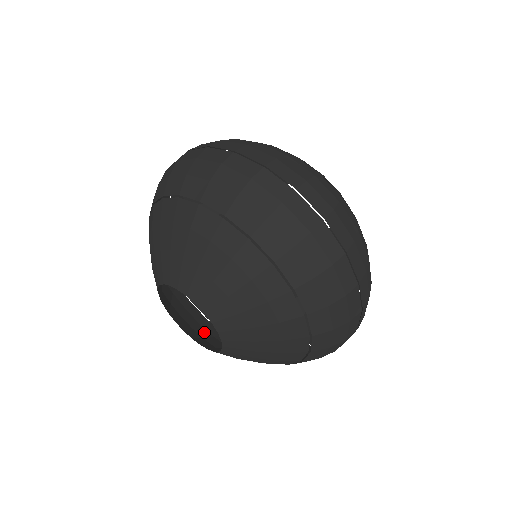
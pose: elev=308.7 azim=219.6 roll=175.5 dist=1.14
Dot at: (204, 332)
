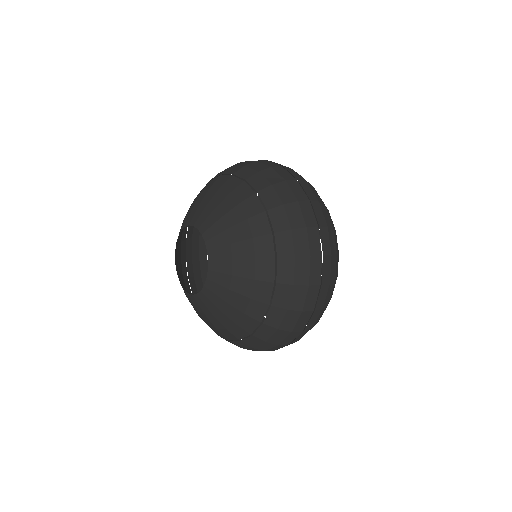
Dot at: (208, 321)
